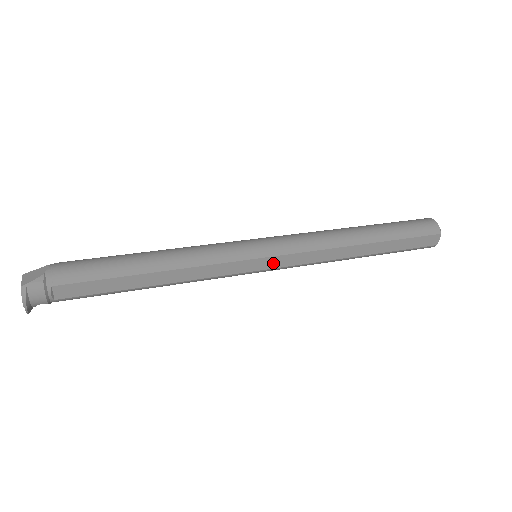
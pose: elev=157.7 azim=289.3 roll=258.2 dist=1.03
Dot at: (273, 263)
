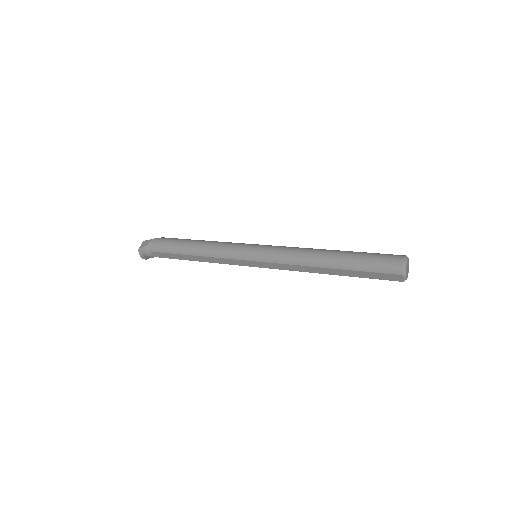
Dot at: (261, 265)
